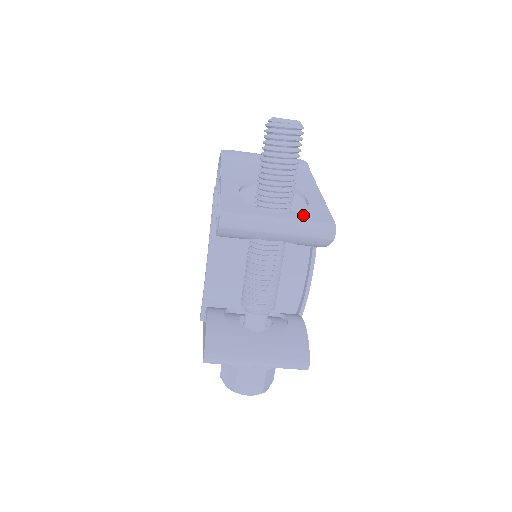
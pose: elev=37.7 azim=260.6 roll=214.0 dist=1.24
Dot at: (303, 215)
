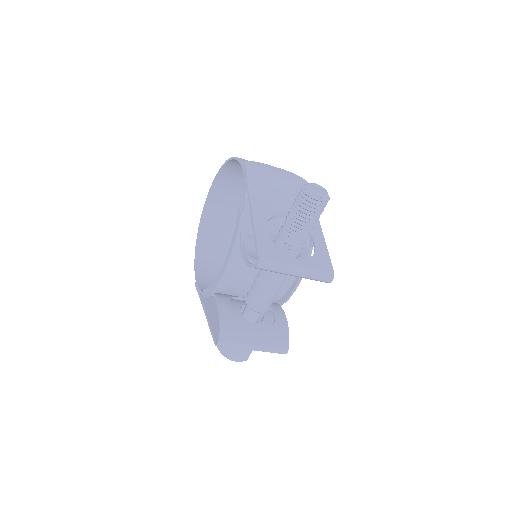
Dot at: (313, 262)
